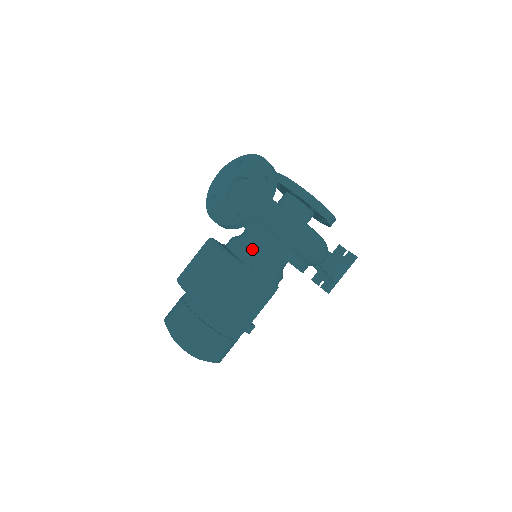
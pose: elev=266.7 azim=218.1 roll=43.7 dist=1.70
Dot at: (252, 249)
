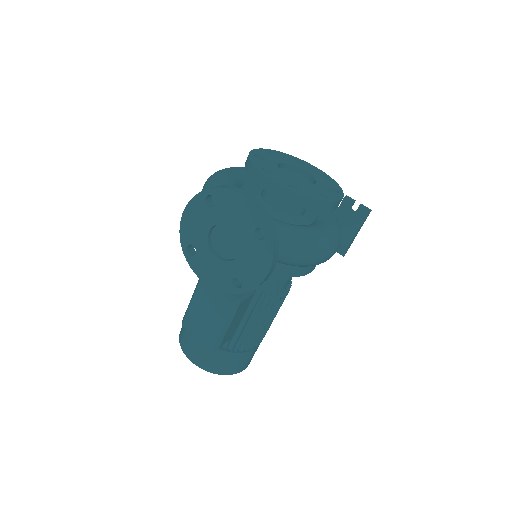
Dot at: occluded
